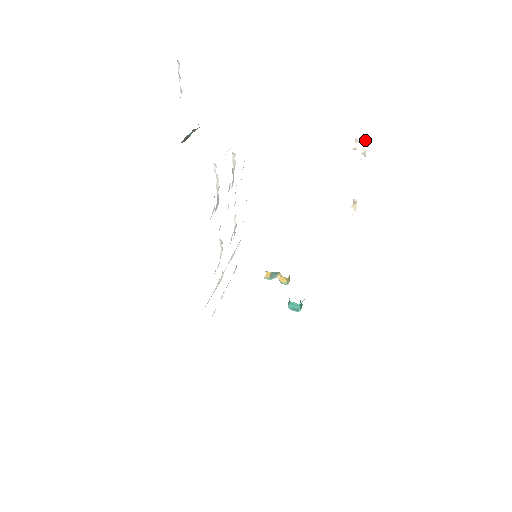
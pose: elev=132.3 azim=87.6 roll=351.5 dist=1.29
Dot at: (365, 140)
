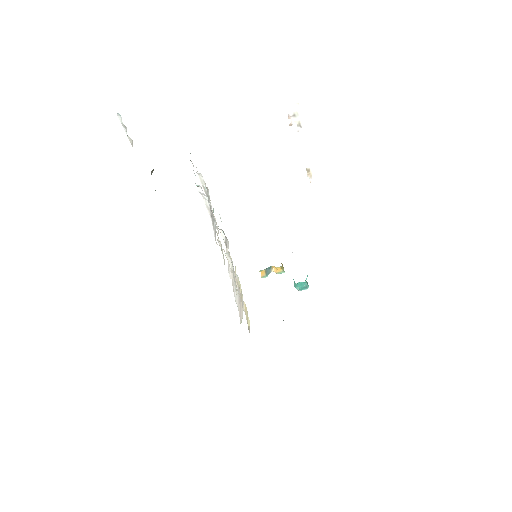
Dot at: (295, 113)
